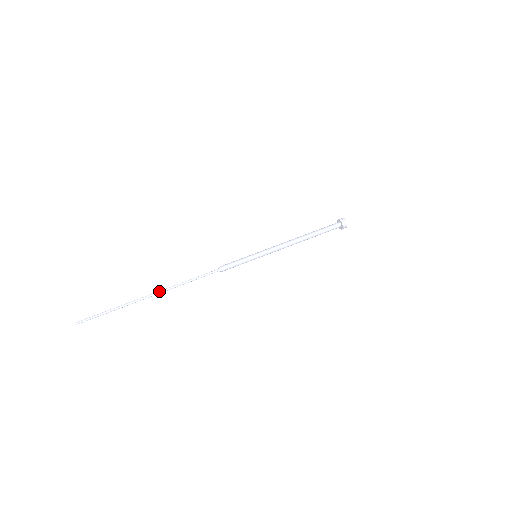
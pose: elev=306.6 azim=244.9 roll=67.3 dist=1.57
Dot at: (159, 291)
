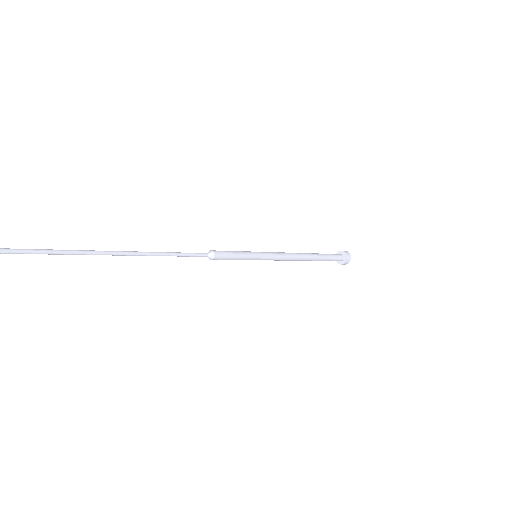
Dot at: occluded
